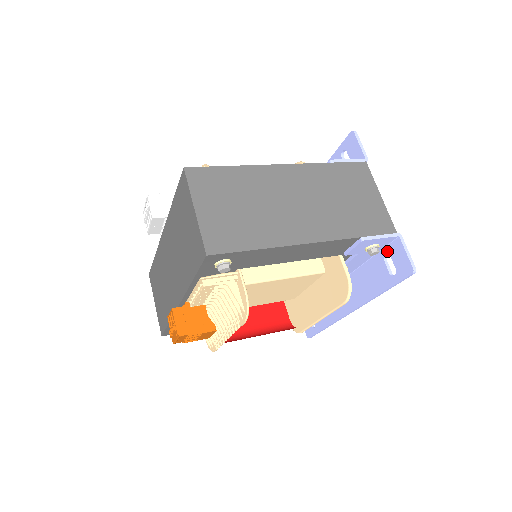
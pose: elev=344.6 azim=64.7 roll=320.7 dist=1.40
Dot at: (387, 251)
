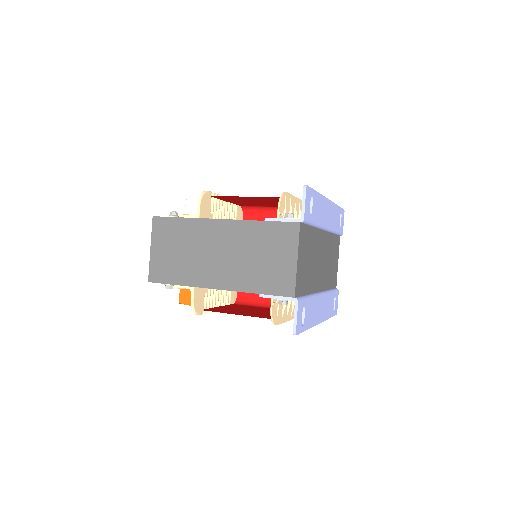
Dot at: occluded
